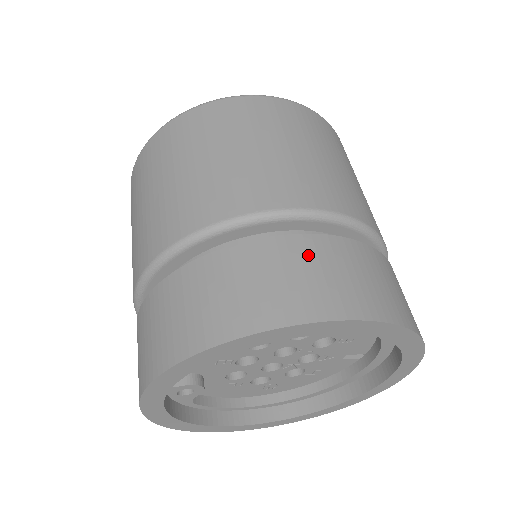
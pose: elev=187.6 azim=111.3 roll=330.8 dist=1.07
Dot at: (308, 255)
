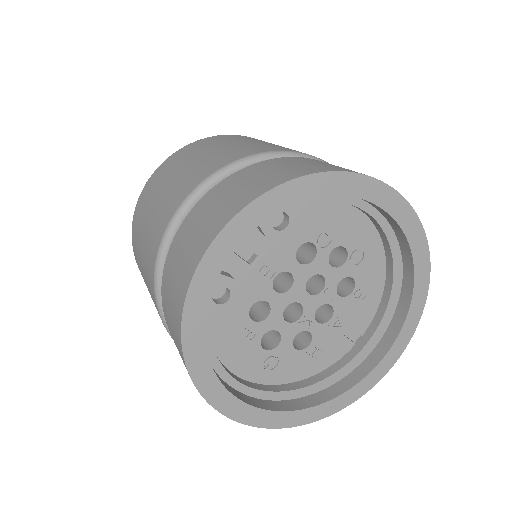
Dot at: occluded
